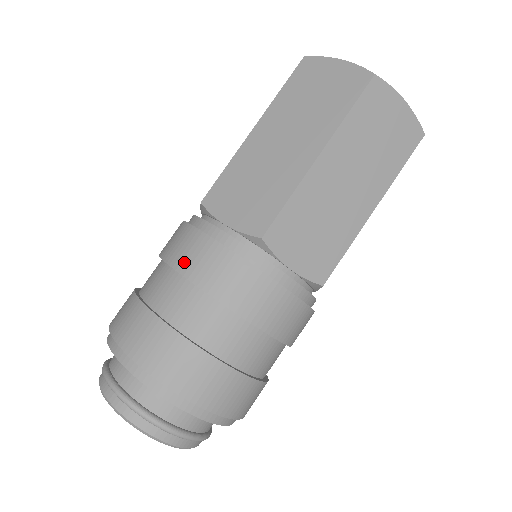
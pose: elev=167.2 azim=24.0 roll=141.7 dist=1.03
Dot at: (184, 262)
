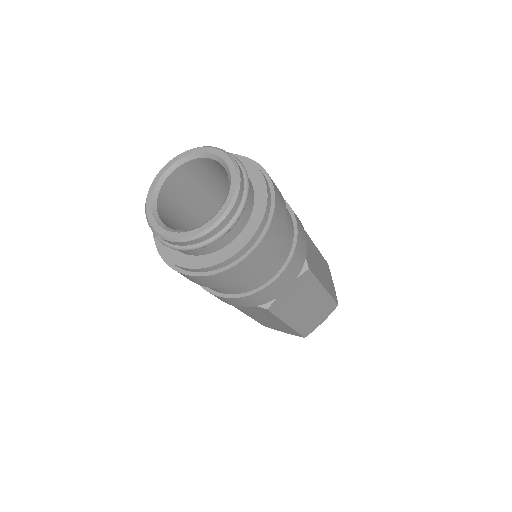
Dot at: occluded
